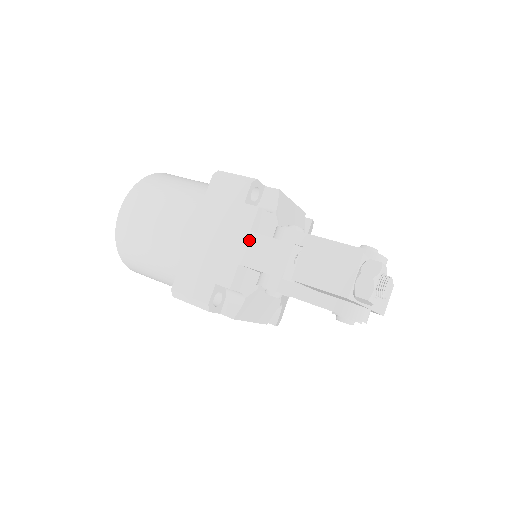
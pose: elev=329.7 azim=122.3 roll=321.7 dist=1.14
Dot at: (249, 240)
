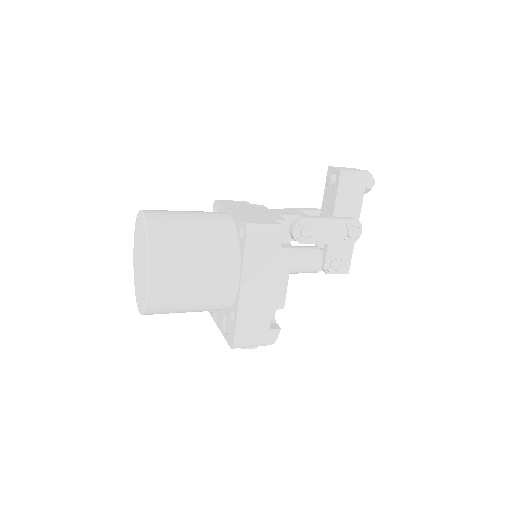
Dot at: (273, 210)
